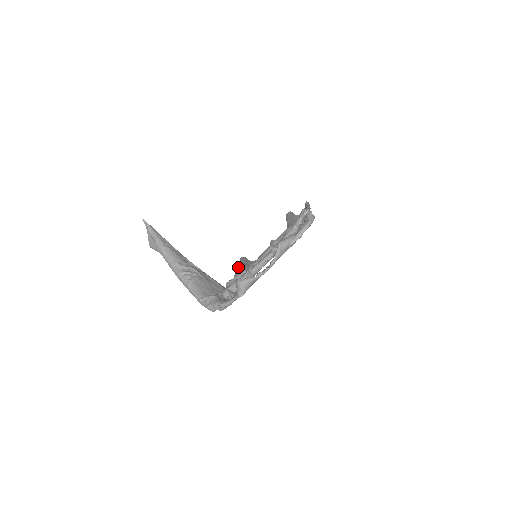
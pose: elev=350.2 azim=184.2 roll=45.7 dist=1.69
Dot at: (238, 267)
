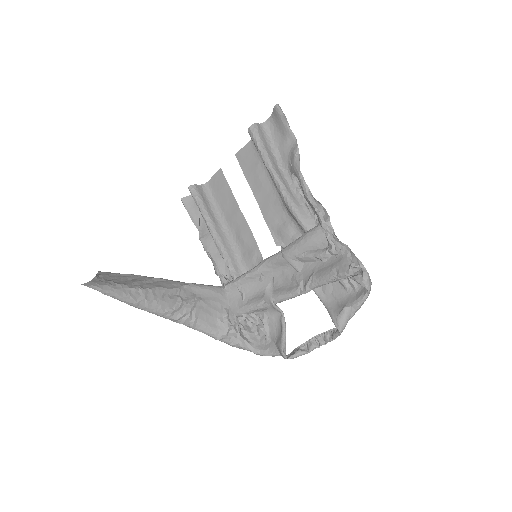
Dot at: (212, 236)
